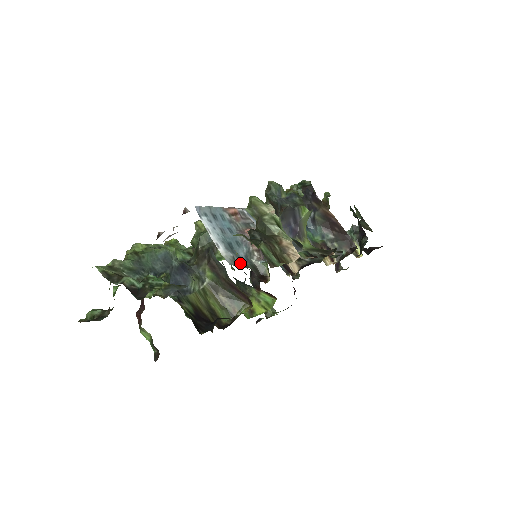
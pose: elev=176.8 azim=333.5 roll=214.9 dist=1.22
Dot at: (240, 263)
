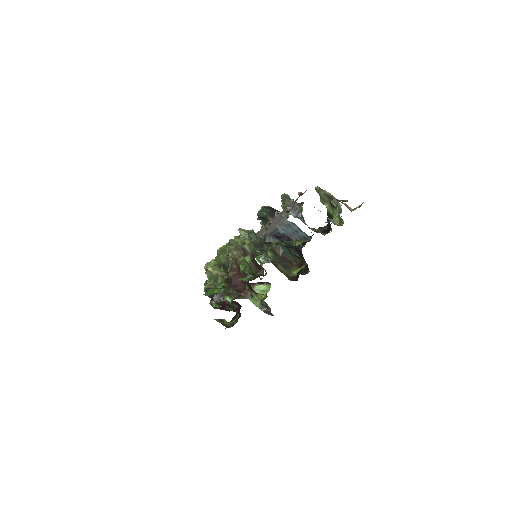
Dot at: occluded
